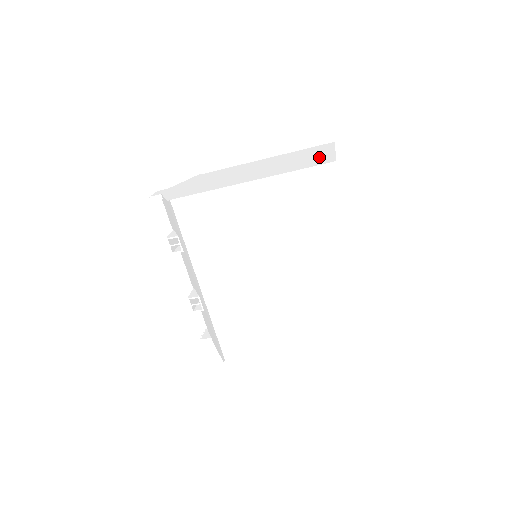
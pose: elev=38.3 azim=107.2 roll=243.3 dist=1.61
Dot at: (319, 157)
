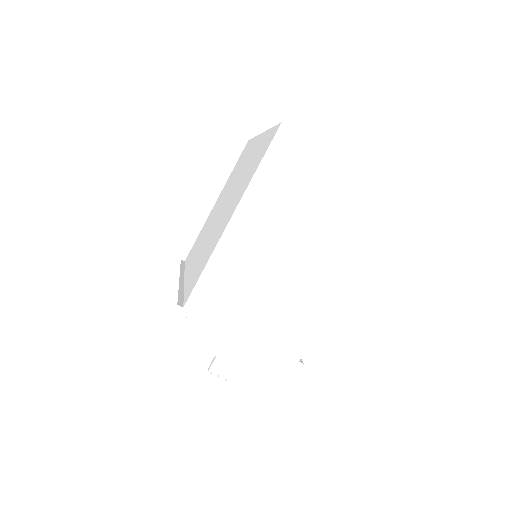
Dot at: occluded
